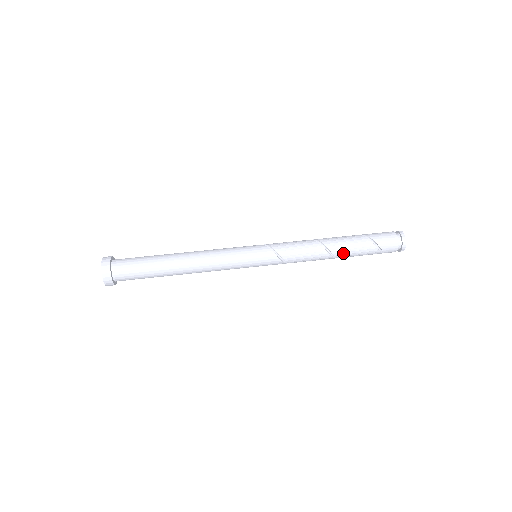
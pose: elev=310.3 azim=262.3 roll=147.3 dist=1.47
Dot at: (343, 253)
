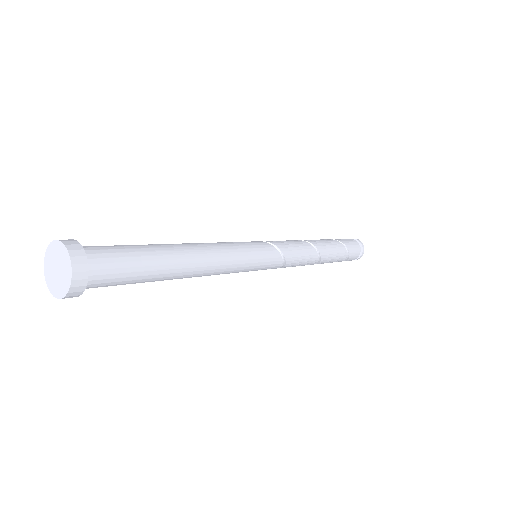
Dot at: (326, 260)
